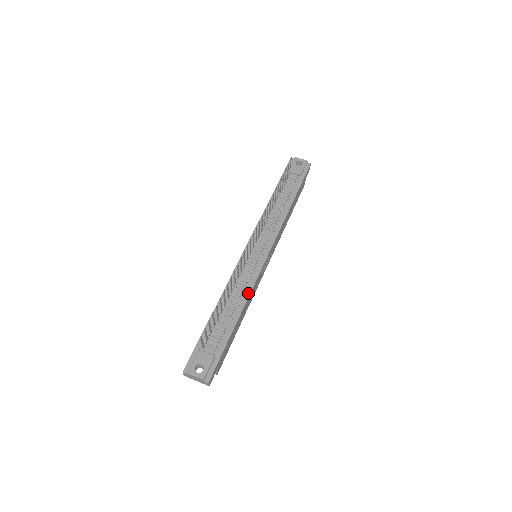
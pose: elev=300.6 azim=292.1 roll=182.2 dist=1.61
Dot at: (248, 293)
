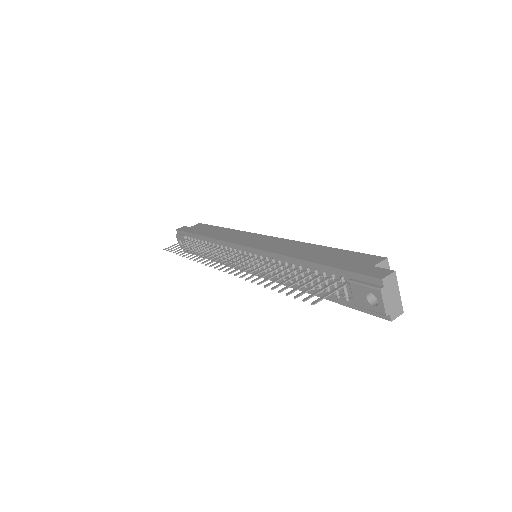
Dot at: occluded
